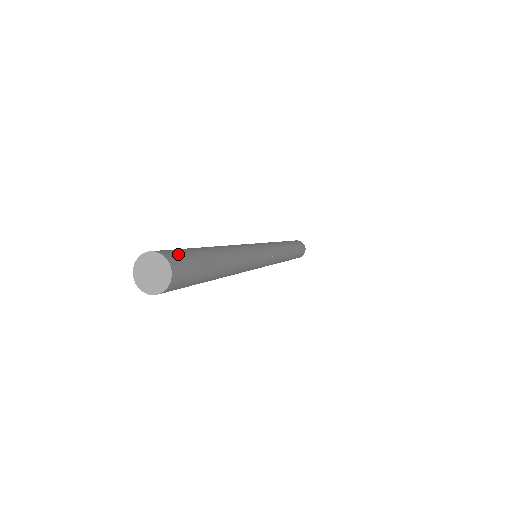
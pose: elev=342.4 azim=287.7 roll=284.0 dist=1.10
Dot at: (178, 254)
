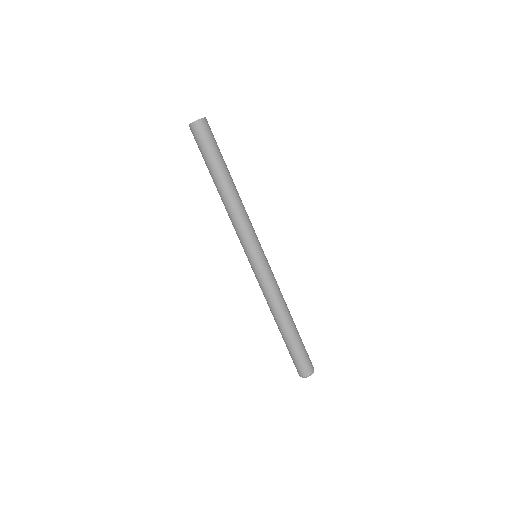
Dot at: occluded
